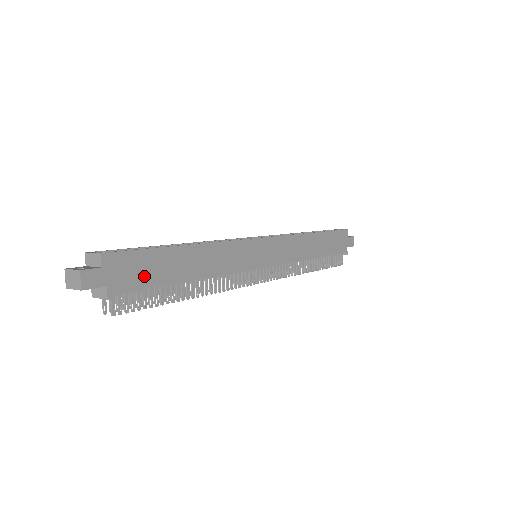
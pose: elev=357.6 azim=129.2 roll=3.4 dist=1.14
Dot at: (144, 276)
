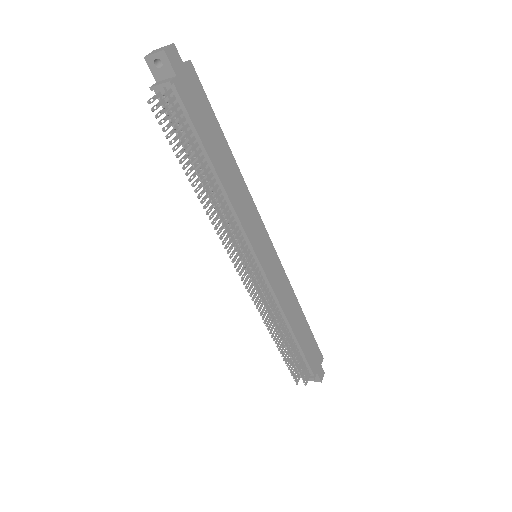
Dot at: (197, 115)
